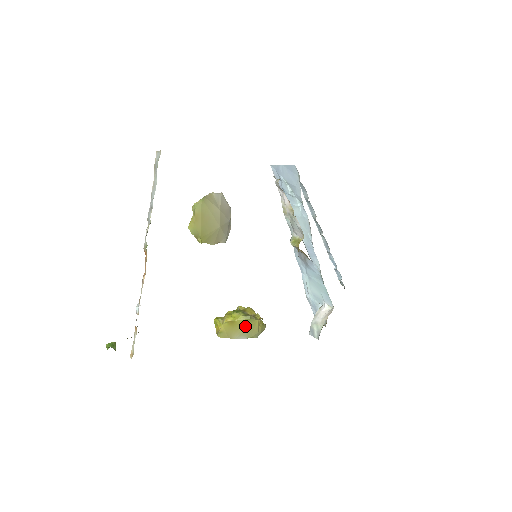
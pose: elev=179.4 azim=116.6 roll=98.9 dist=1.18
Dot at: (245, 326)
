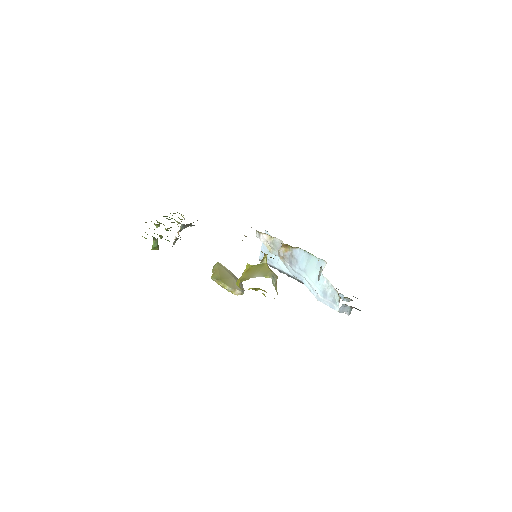
Dot at: (258, 269)
